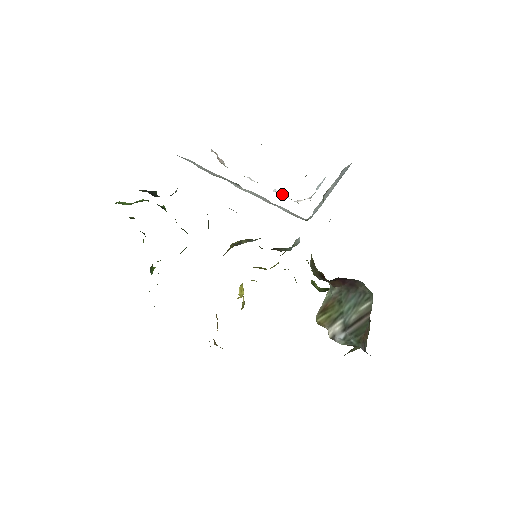
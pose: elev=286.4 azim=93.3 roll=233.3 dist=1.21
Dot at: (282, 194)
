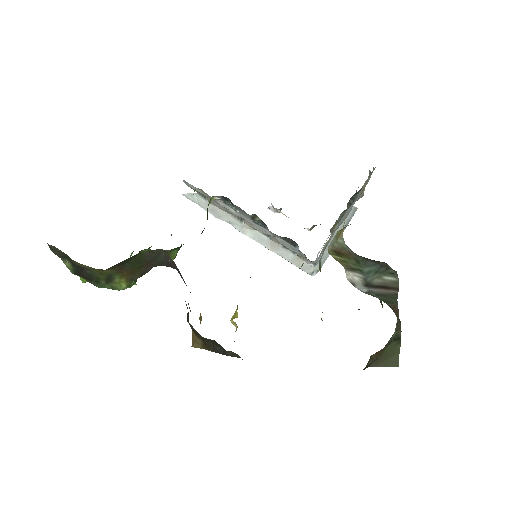
Dot at: occluded
